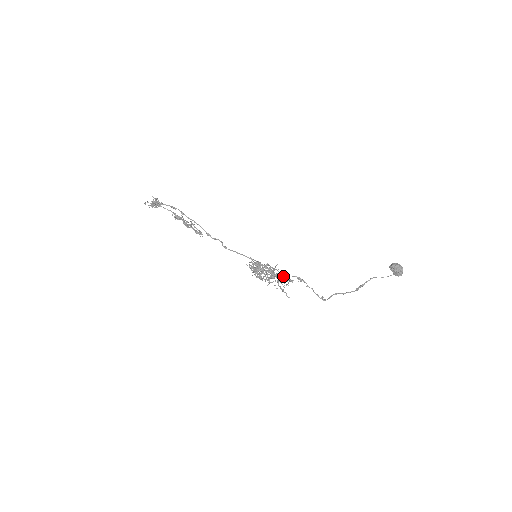
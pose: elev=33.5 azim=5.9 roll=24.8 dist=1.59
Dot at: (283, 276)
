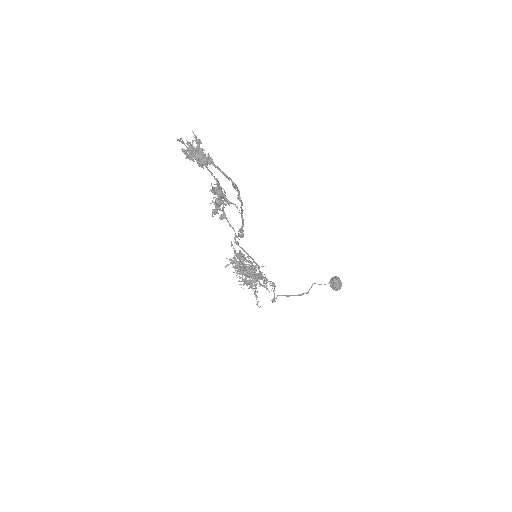
Dot at: (260, 278)
